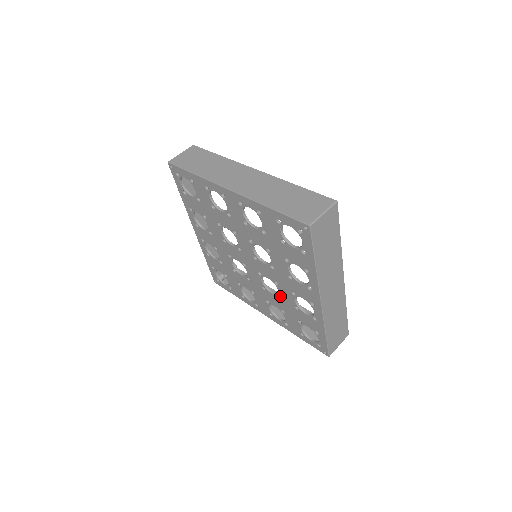
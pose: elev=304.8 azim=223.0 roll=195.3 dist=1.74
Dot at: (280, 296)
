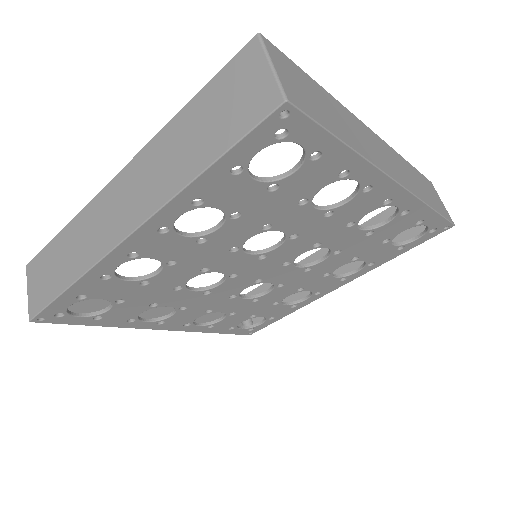
Dot at: (335, 250)
